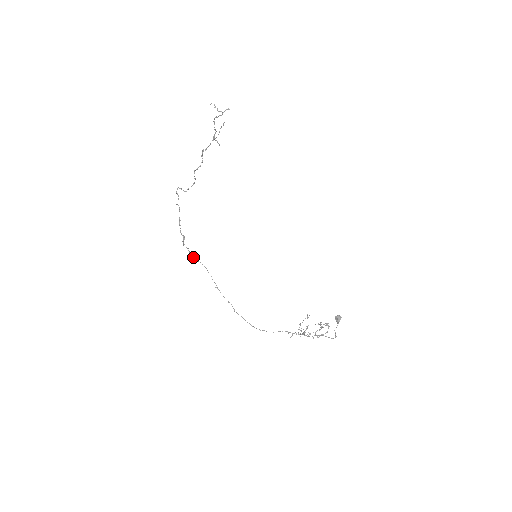
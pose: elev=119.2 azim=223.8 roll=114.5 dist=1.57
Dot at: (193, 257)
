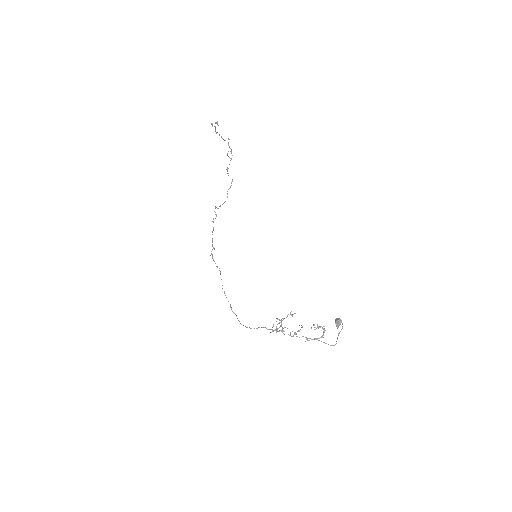
Dot at: occluded
